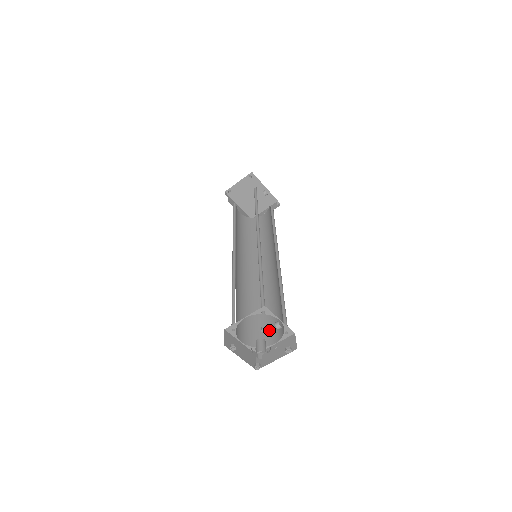
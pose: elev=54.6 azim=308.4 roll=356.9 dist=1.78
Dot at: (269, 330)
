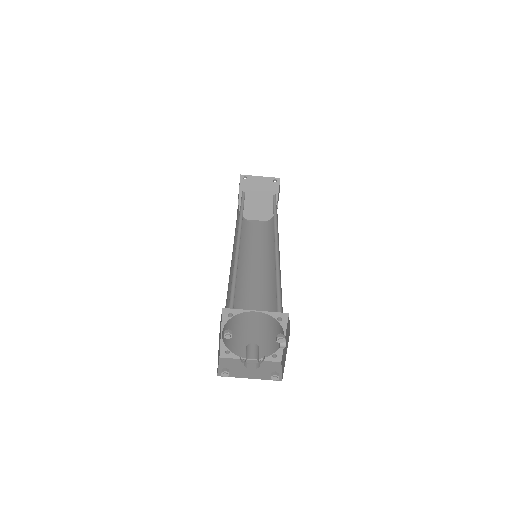
Dot at: (246, 340)
